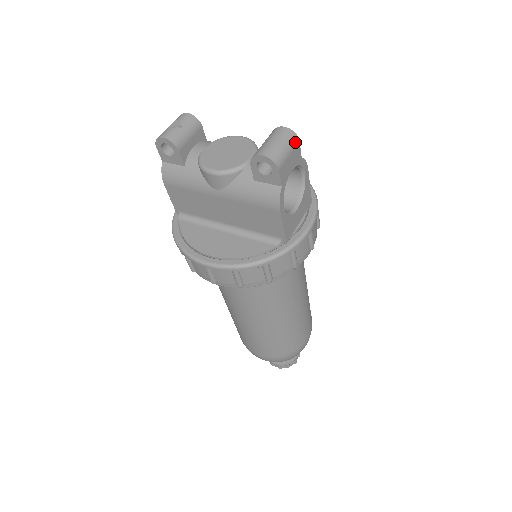
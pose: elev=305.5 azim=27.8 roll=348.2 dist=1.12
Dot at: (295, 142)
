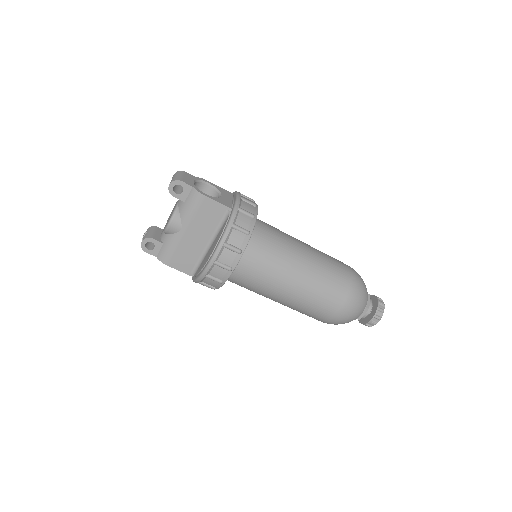
Dot at: (182, 172)
